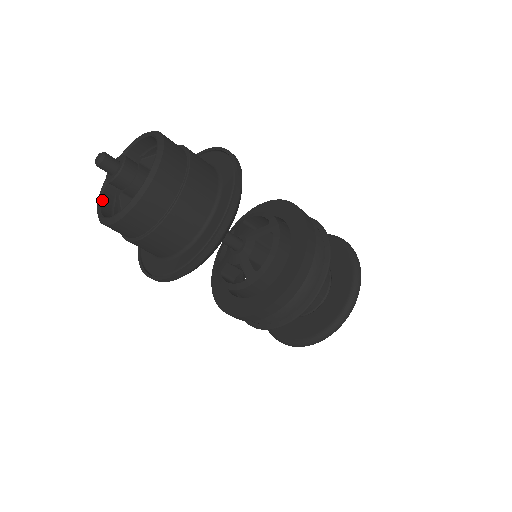
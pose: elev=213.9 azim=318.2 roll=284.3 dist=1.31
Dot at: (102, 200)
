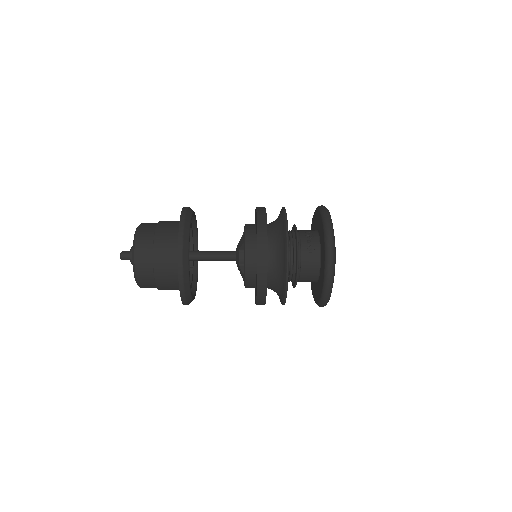
Dot at: occluded
